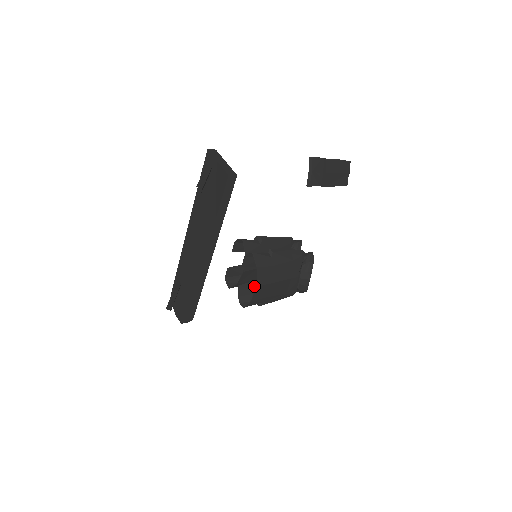
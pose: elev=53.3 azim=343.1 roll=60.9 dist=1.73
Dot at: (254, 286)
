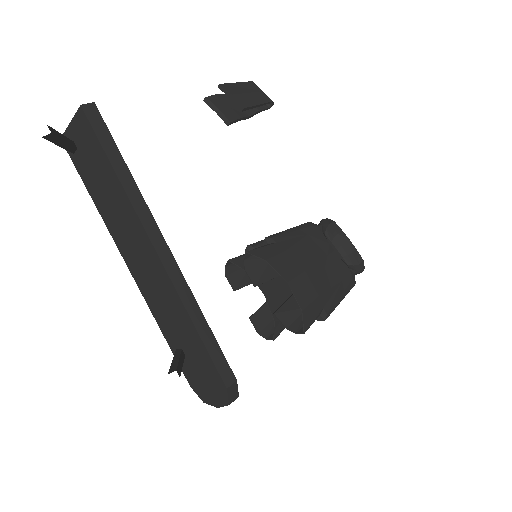
Dot at: (295, 303)
